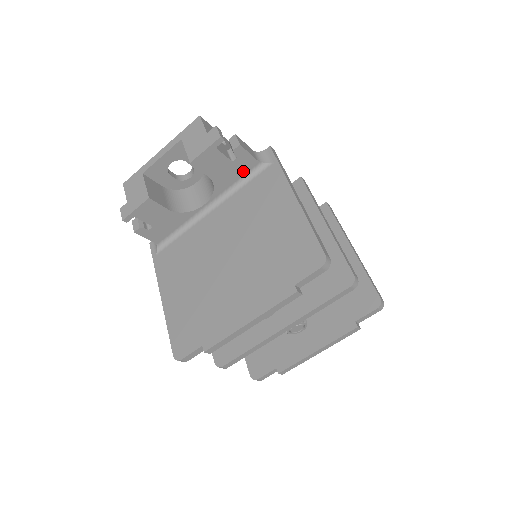
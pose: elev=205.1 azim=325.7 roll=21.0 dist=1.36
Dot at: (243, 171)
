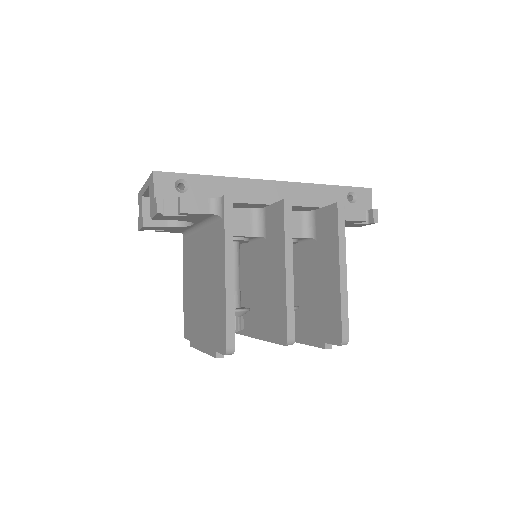
Dot at: (204, 217)
